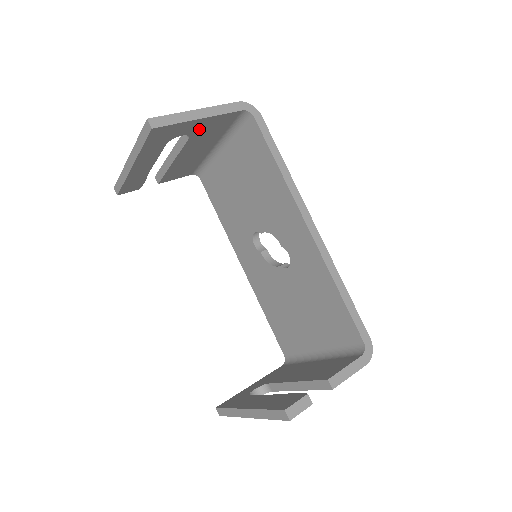
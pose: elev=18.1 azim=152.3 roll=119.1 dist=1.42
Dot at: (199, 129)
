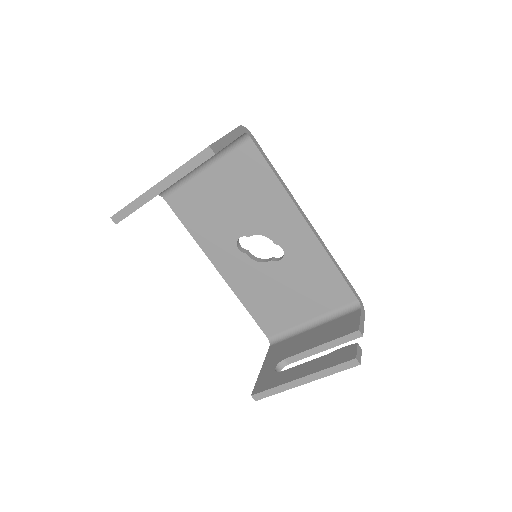
Dot at: occluded
